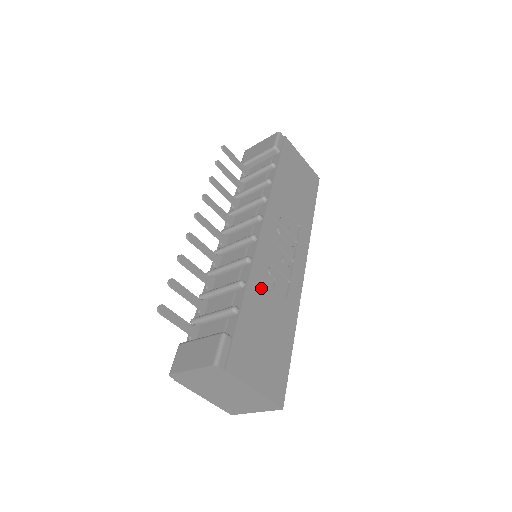
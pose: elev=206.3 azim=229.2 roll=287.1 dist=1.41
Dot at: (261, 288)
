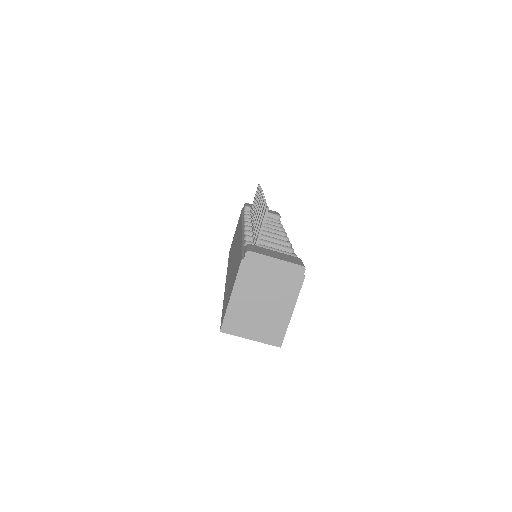
Dot at: occluded
